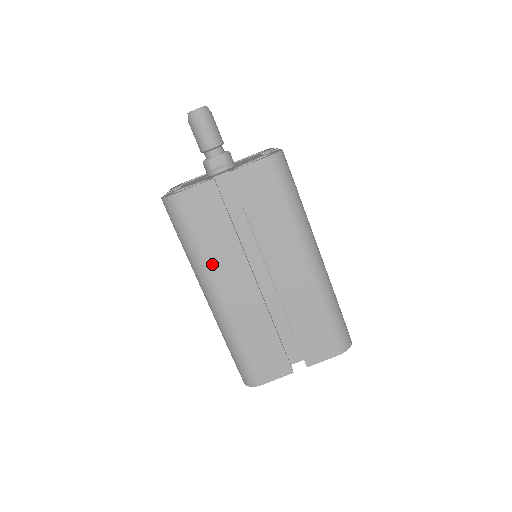
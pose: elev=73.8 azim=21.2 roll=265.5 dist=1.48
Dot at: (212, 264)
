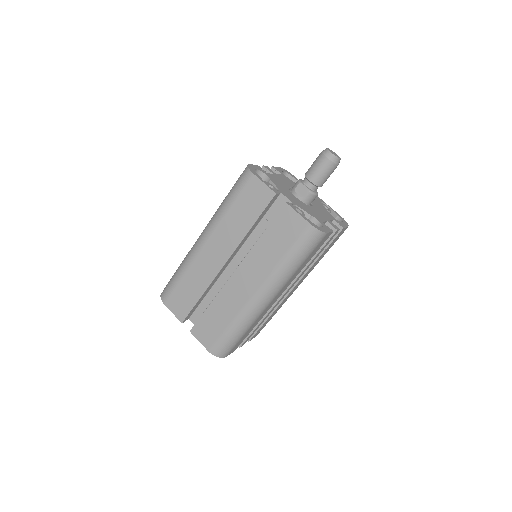
Dot at: (221, 225)
